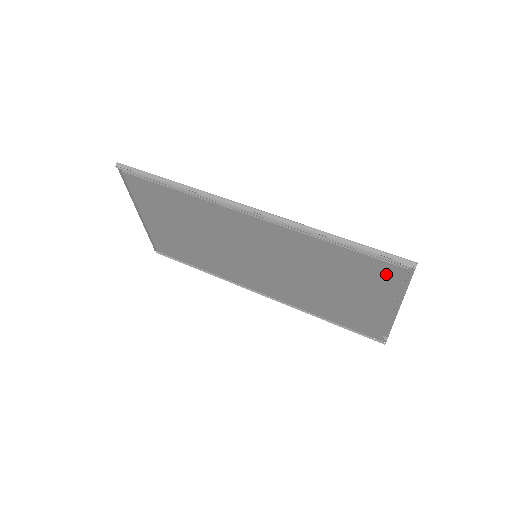
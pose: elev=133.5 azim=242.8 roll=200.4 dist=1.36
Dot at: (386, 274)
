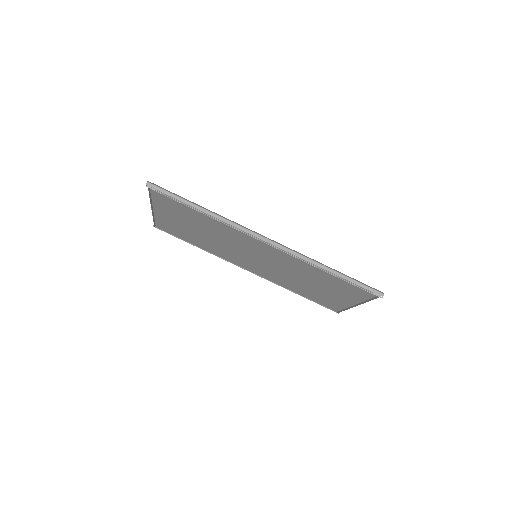
Dot at: (360, 293)
